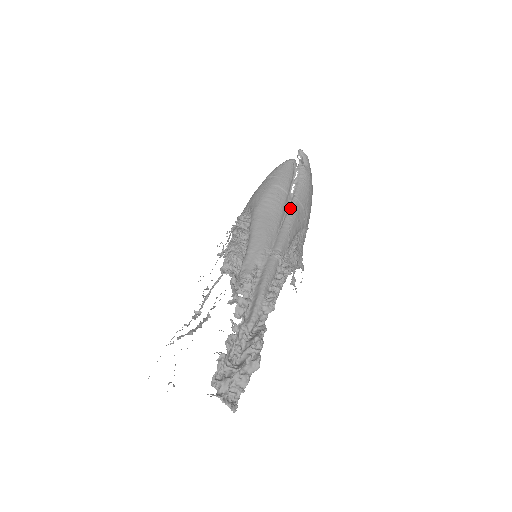
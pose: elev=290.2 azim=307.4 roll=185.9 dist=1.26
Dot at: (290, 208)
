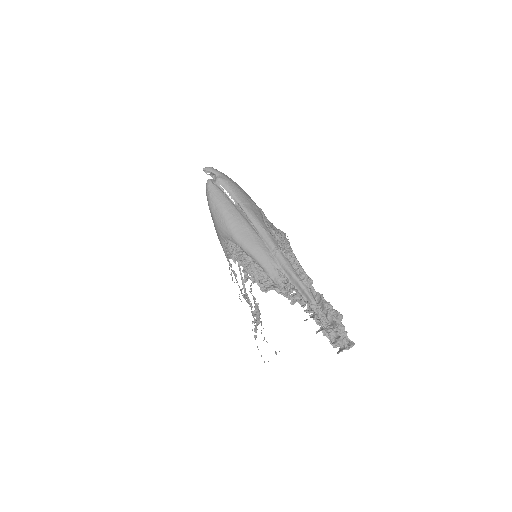
Dot at: (247, 214)
